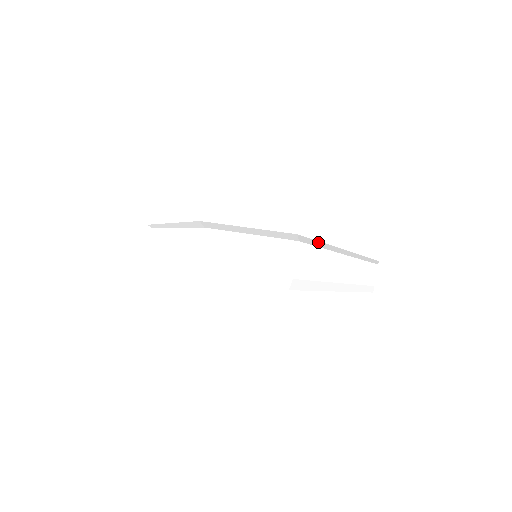
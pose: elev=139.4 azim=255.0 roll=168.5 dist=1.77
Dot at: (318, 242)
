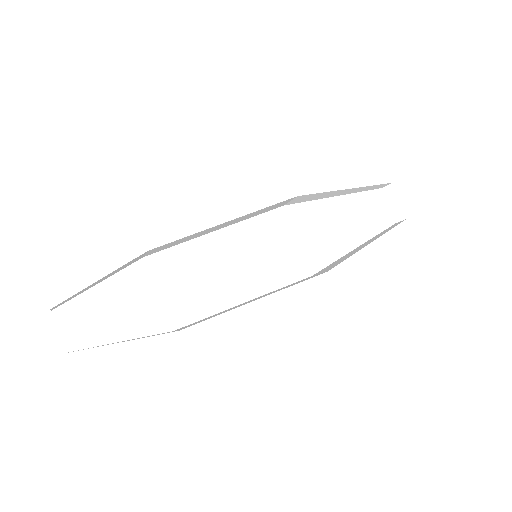
Dot at: (310, 206)
